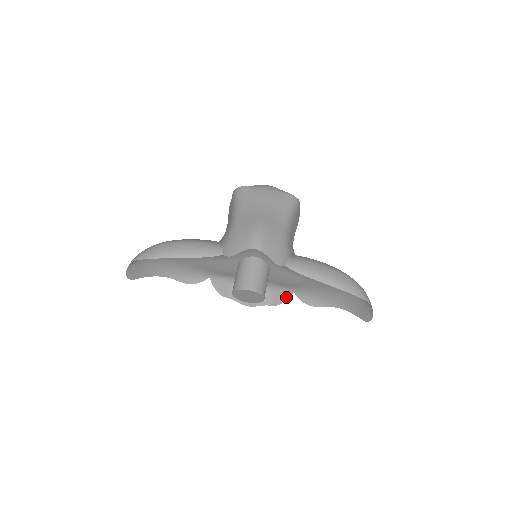
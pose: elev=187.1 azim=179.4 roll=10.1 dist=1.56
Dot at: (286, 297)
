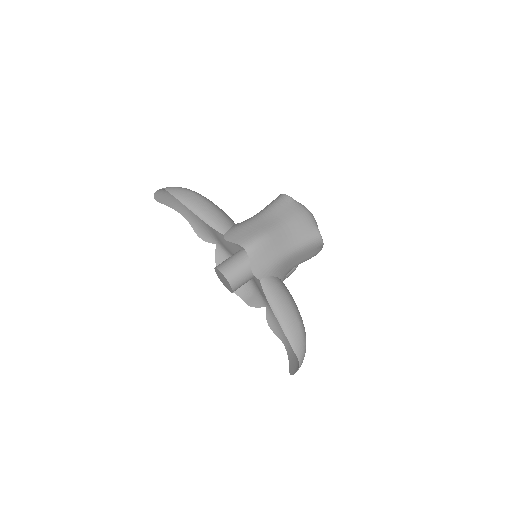
Dot at: (259, 305)
